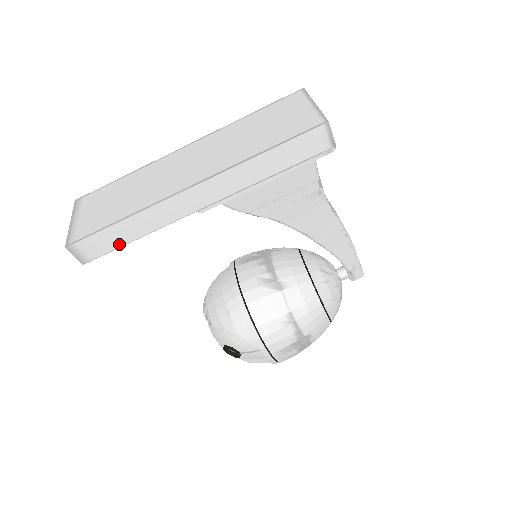
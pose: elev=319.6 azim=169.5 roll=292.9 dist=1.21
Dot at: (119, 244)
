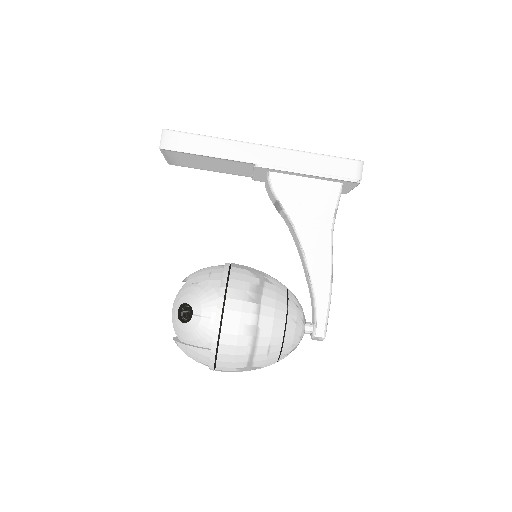
Dot at: (193, 151)
